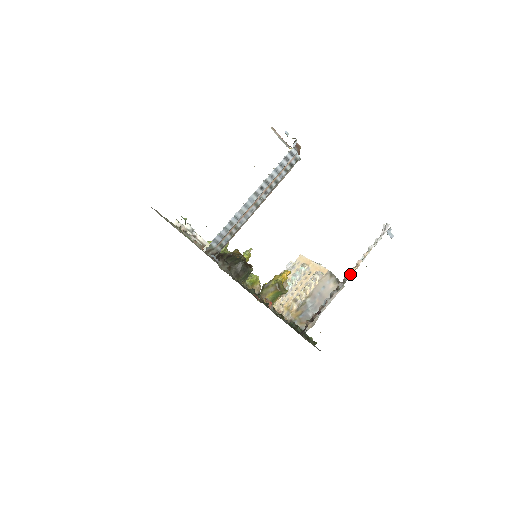
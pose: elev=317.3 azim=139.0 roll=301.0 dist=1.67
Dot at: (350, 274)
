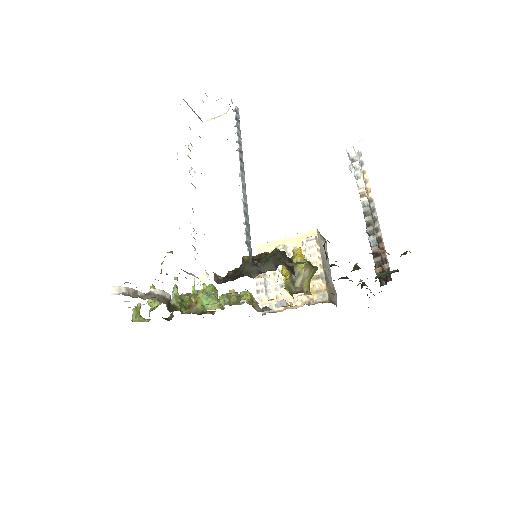
Dot at: (372, 200)
